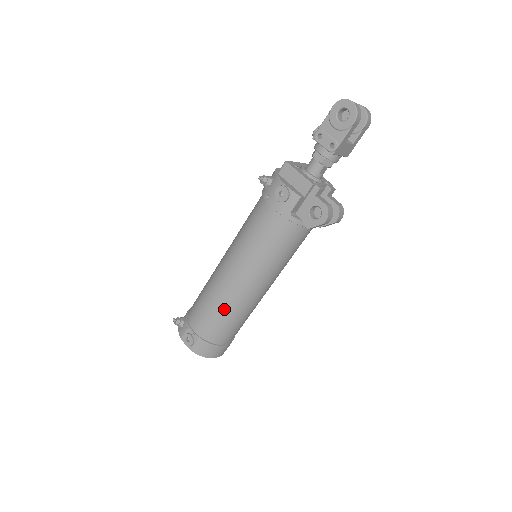
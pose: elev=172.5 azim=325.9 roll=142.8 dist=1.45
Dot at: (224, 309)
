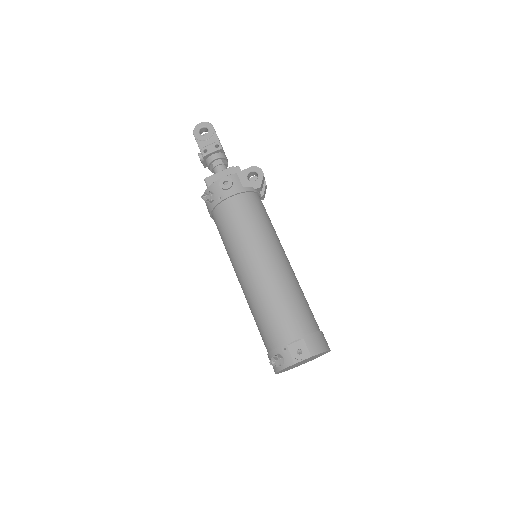
Dot at: (287, 292)
